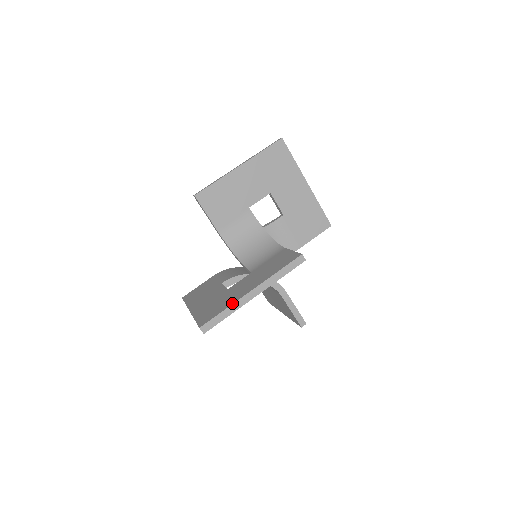
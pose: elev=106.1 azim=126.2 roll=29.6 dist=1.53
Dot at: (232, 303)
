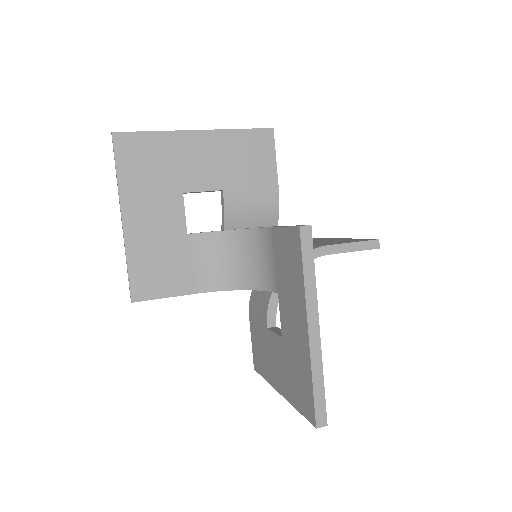
Dot at: occluded
